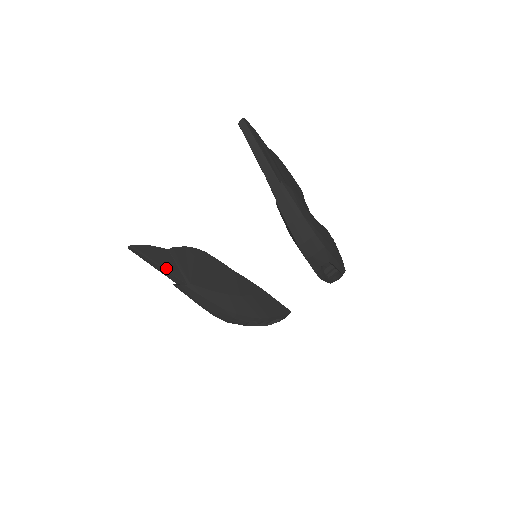
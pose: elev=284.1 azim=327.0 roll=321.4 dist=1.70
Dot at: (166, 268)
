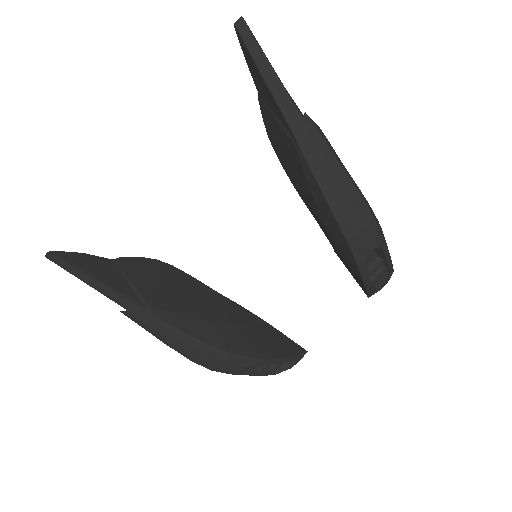
Dot at: (109, 284)
